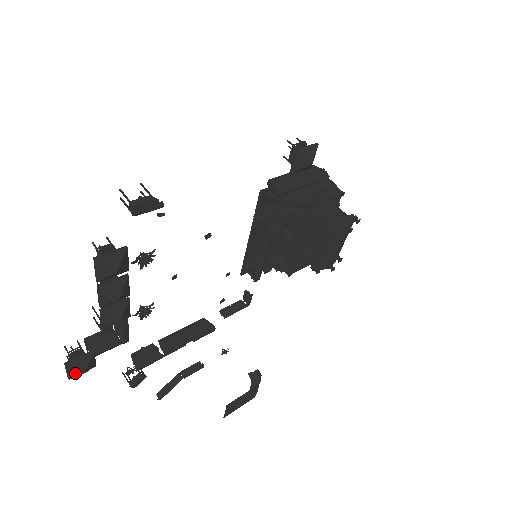
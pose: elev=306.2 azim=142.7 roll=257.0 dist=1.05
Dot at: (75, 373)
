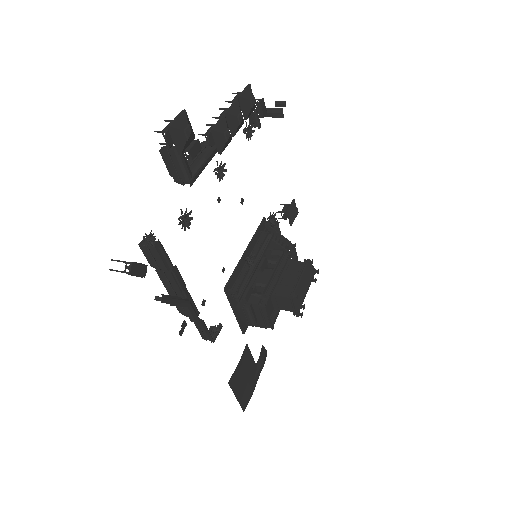
Dot at: (182, 126)
